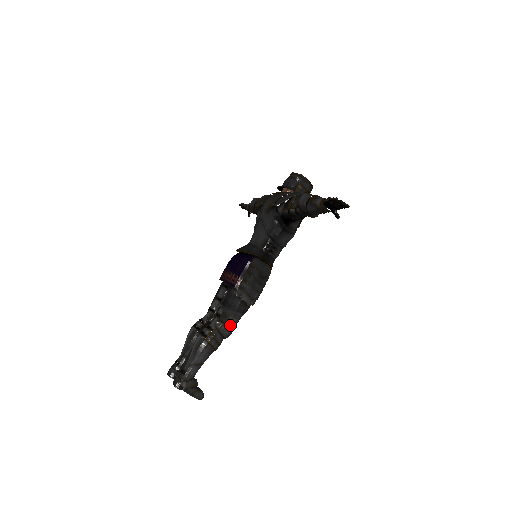
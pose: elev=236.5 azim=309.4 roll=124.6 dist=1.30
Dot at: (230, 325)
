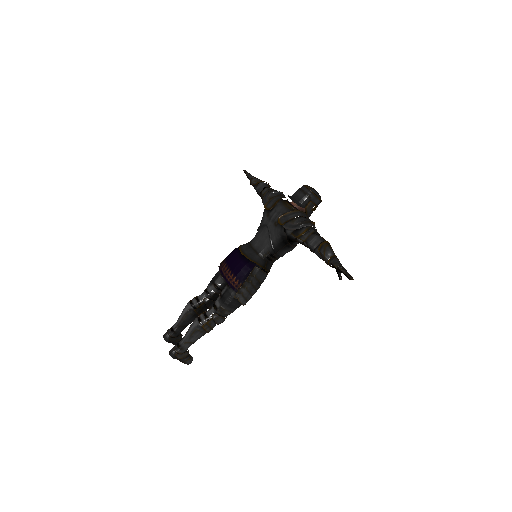
Dot at: (224, 316)
